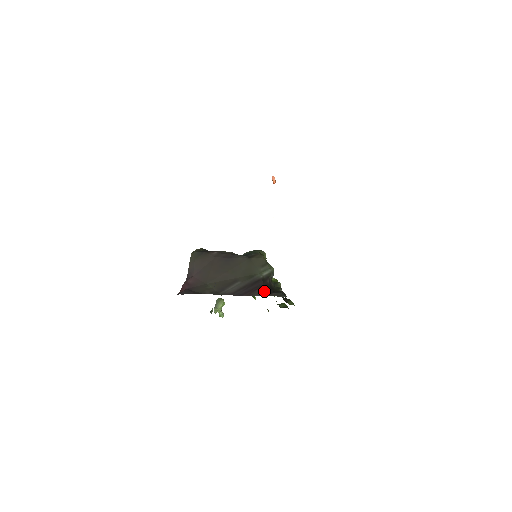
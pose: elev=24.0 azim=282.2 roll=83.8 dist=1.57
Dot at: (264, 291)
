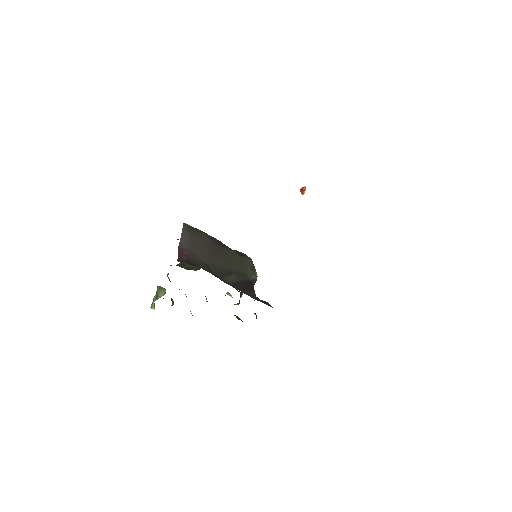
Dot at: (254, 295)
